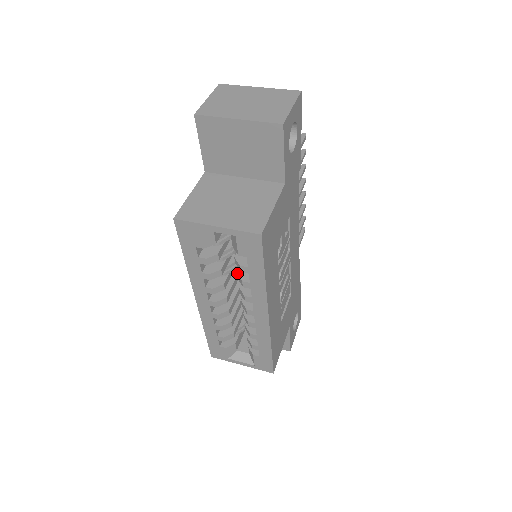
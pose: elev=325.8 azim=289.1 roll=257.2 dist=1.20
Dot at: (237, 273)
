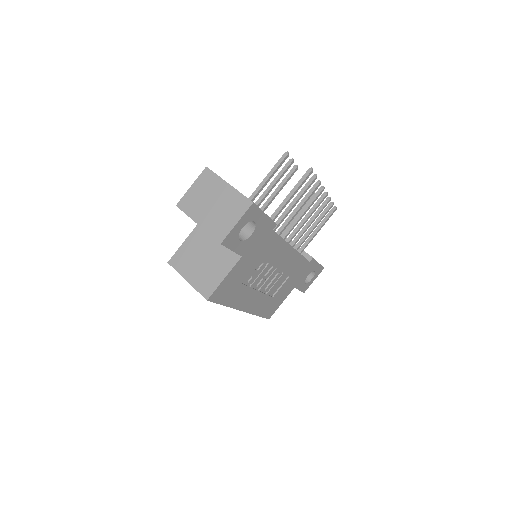
Dot at: occluded
